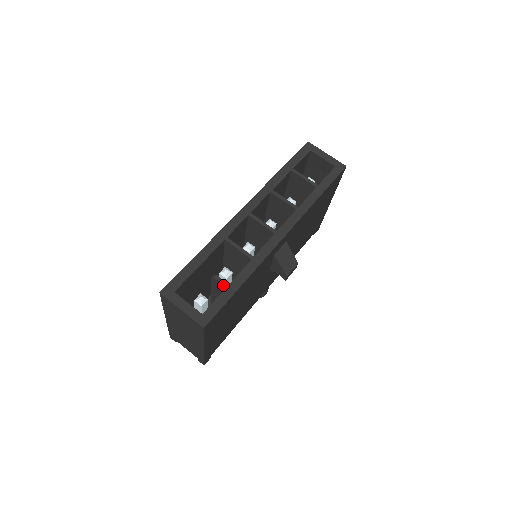
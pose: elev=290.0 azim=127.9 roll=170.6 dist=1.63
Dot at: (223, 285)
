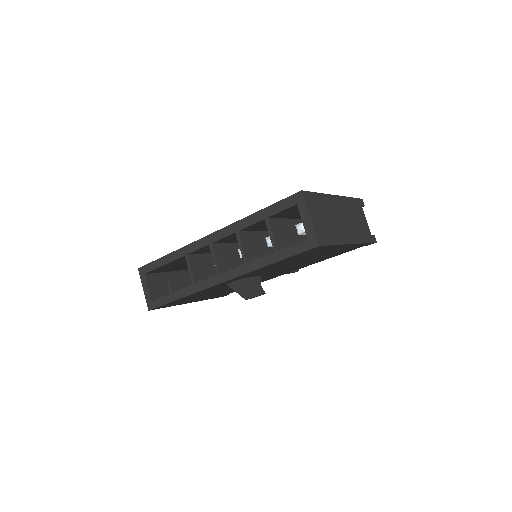
Dot at: (170, 290)
